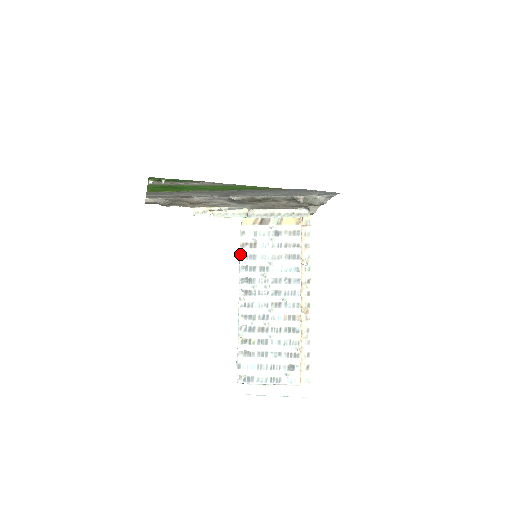
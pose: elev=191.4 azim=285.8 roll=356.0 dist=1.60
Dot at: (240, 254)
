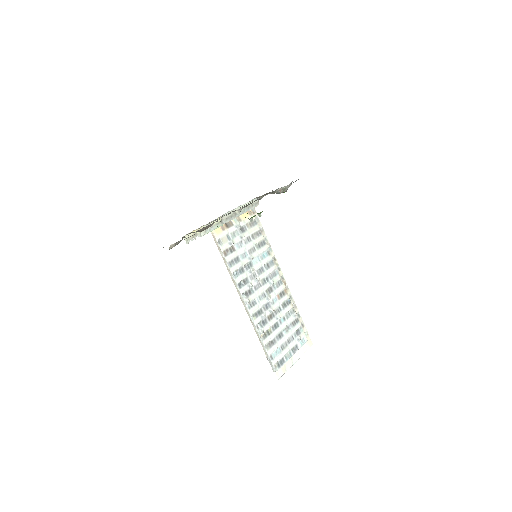
Dot at: (227, 263)
